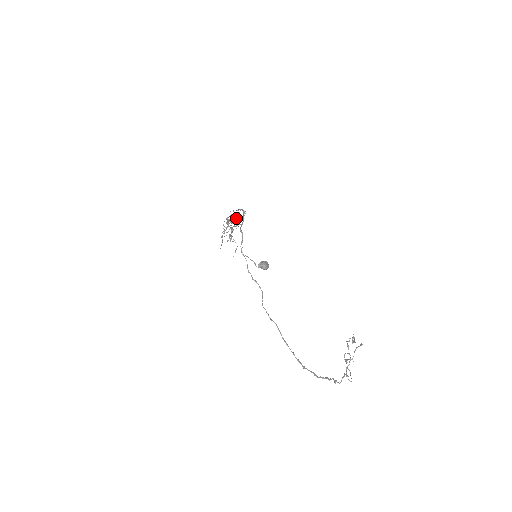
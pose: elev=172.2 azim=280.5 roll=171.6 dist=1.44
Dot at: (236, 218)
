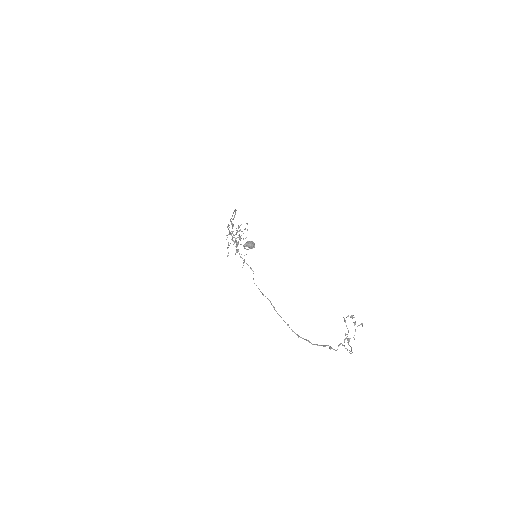
Dot at: (239, 231)
